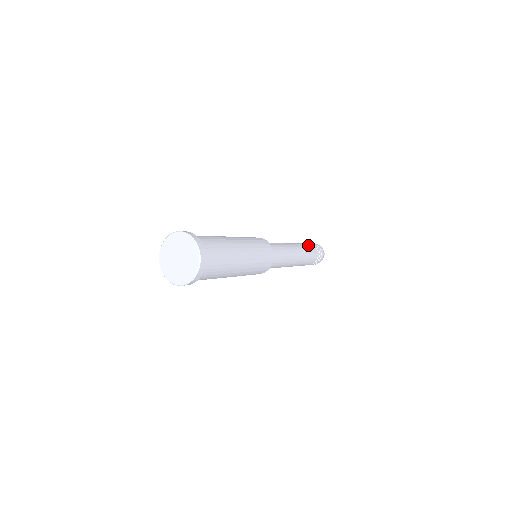
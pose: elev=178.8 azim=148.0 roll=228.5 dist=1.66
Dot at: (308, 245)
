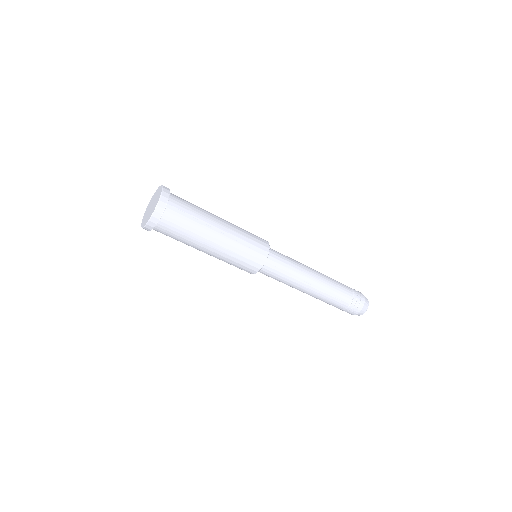
Dot at: (342, 286)
